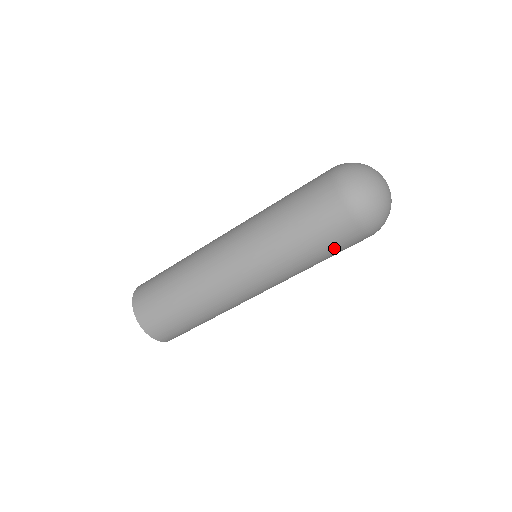
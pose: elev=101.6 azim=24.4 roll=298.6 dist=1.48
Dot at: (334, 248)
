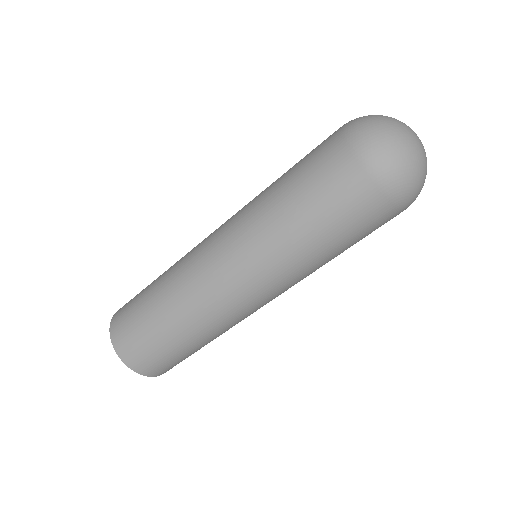
Dot at: (349, 225)
